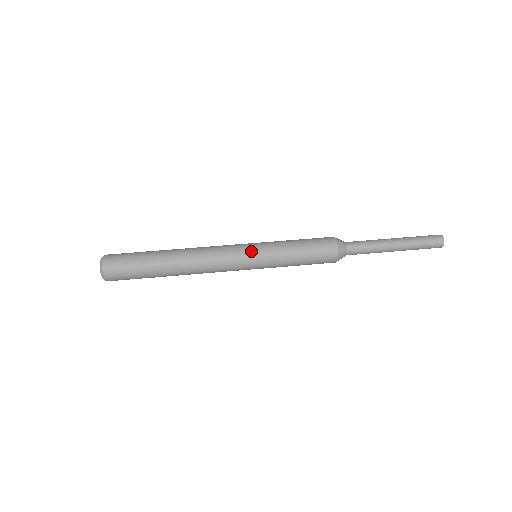
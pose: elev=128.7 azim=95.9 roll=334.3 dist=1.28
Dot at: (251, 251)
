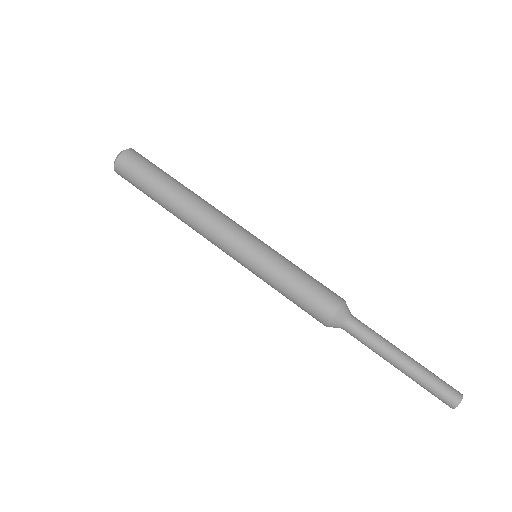
Dot at: (252, 246)
